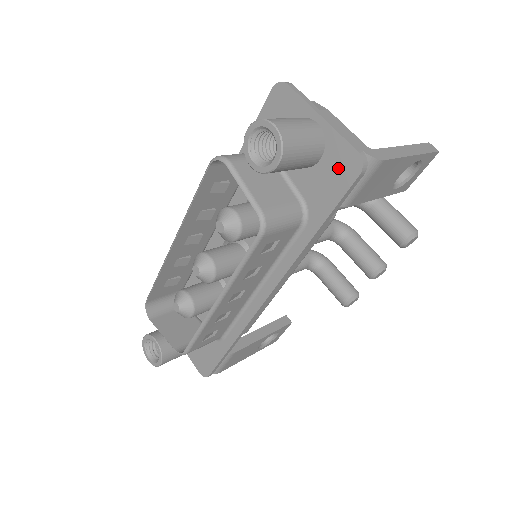
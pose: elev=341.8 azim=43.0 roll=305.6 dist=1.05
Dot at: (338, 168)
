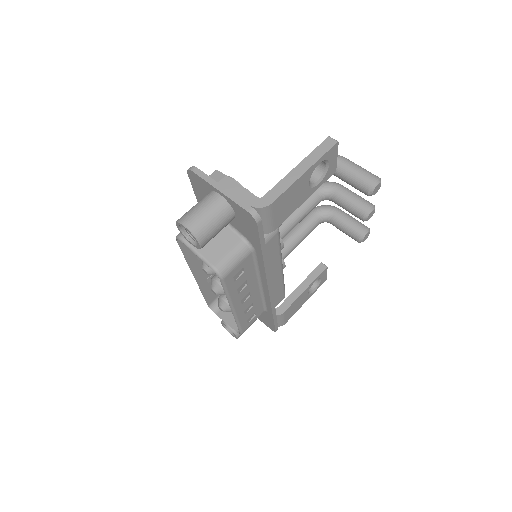
Dot at: (246, 220)
